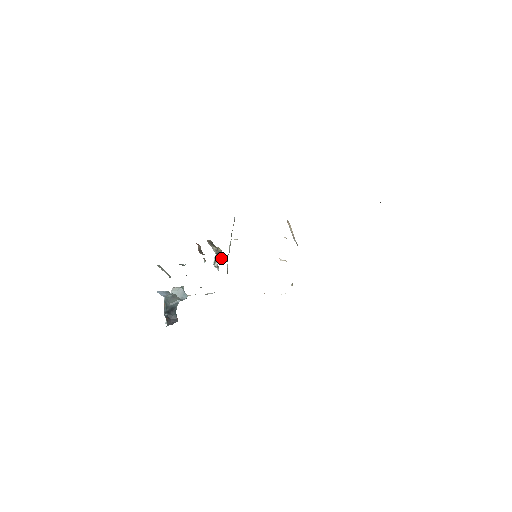
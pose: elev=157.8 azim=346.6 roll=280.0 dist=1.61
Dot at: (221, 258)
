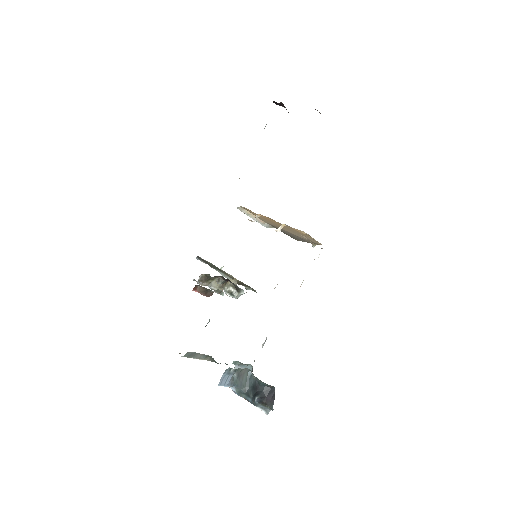
Dot at: (231, 283)
